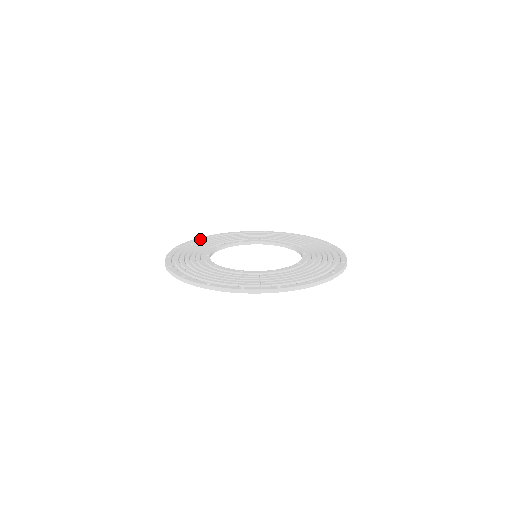
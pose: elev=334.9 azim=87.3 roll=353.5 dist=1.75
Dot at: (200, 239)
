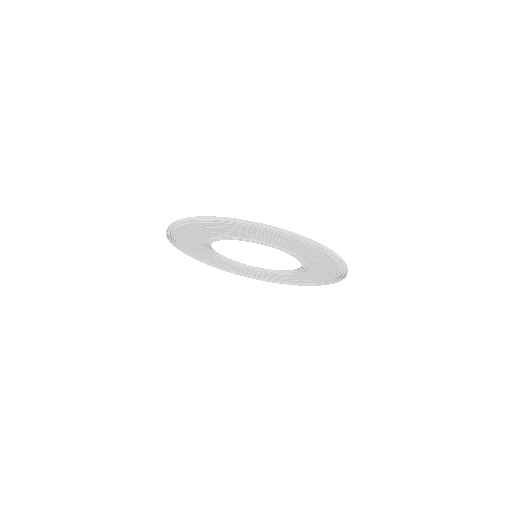
Dot at: occluded
